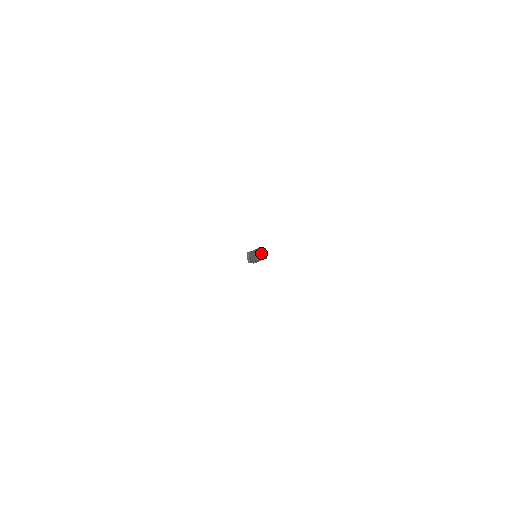
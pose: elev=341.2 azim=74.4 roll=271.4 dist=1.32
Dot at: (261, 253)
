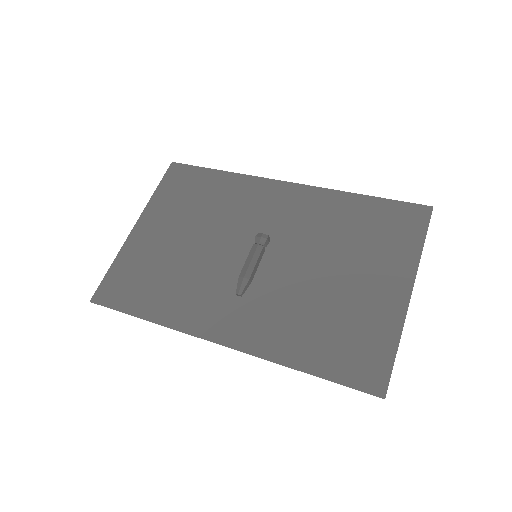
Dot at: (236, 295)
